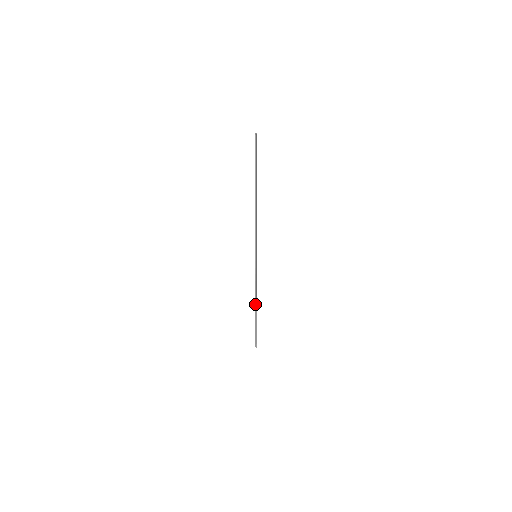
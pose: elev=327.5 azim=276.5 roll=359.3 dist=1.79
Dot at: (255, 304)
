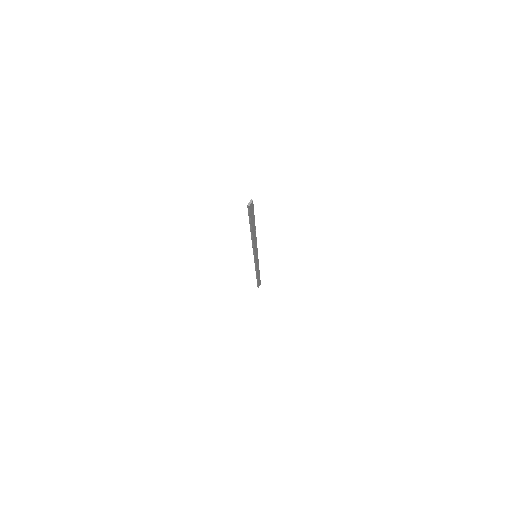
Dot at: (256, 274)
